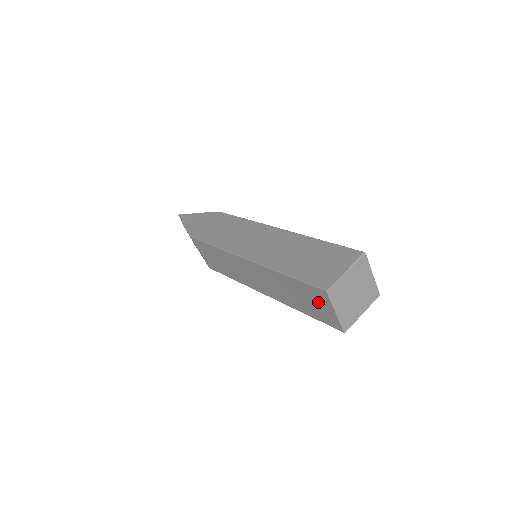
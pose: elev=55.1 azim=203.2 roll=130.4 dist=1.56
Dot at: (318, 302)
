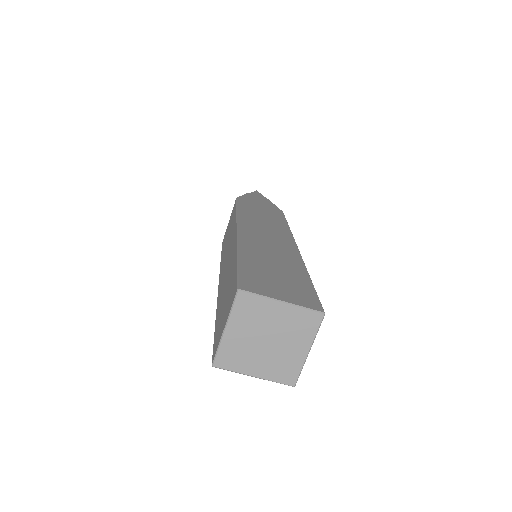
Dot at: (227, 306)
